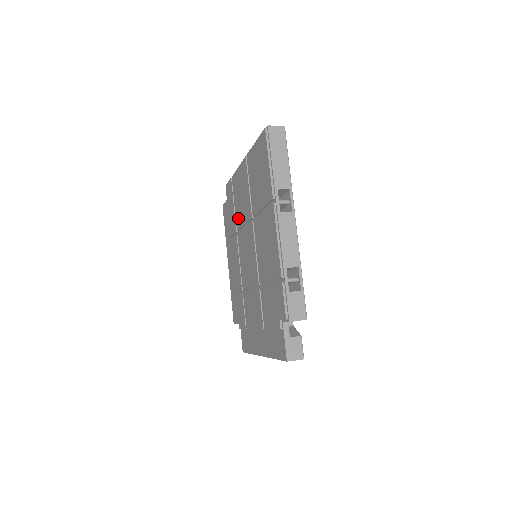
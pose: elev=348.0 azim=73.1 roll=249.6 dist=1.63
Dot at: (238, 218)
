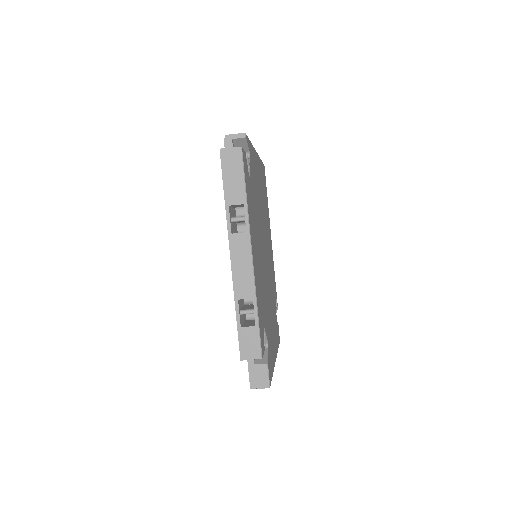
Dot at: occluded
